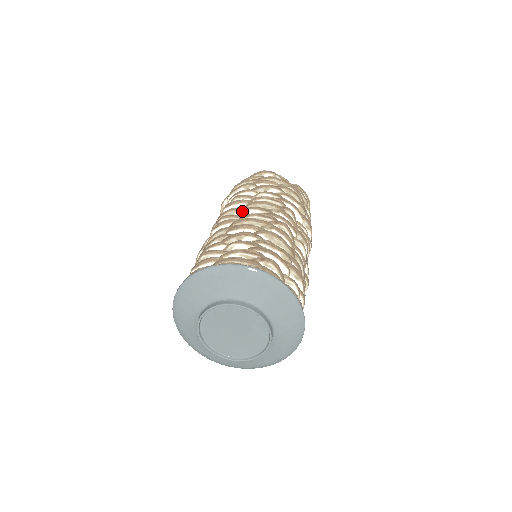
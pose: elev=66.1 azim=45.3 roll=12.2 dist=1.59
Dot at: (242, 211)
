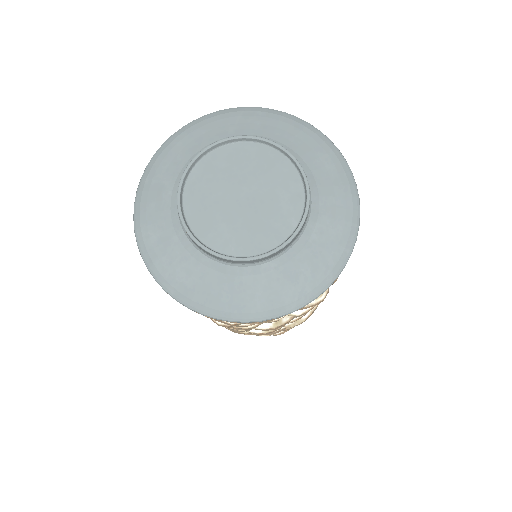
Dot at: occluded
